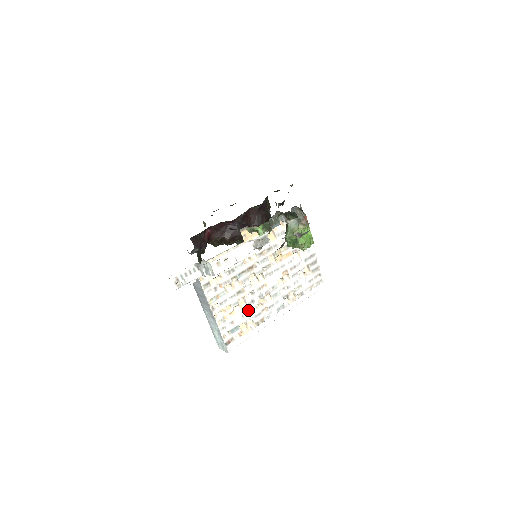
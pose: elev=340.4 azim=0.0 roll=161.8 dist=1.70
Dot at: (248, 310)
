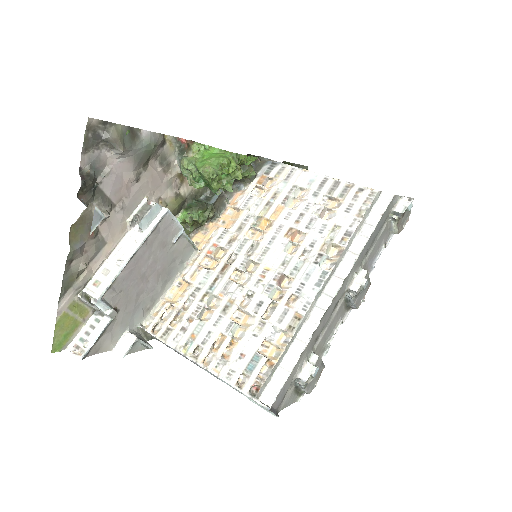
Dot at: (259, 321)
